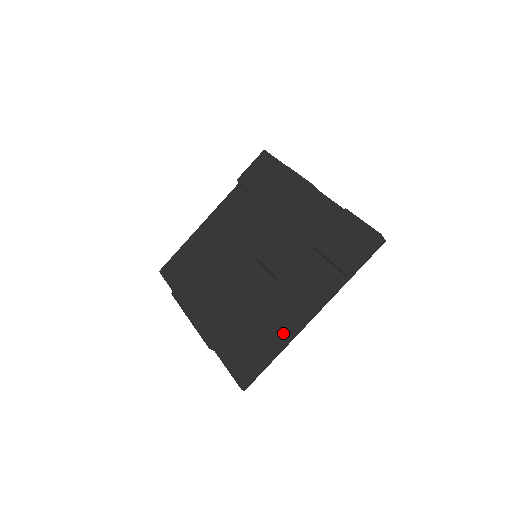
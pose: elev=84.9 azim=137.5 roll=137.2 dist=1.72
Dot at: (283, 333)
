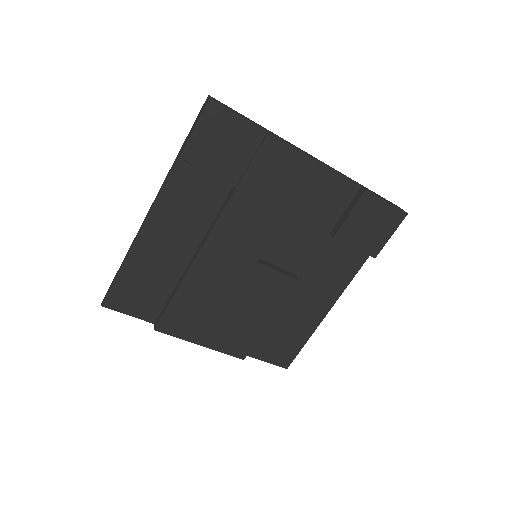
Dot at: (315, 318)
